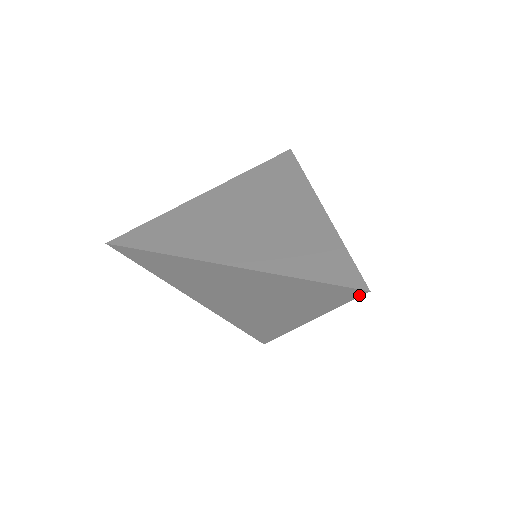
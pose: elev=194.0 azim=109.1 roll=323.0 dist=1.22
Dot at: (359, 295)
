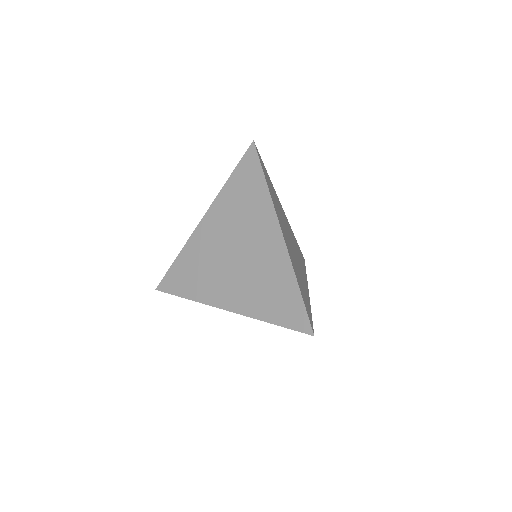
Dot at: (255, 151)
